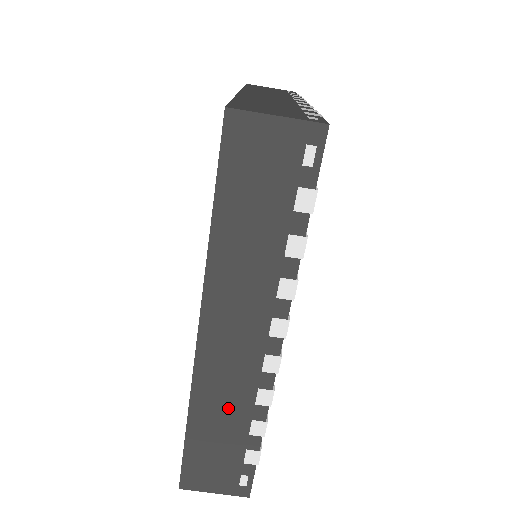
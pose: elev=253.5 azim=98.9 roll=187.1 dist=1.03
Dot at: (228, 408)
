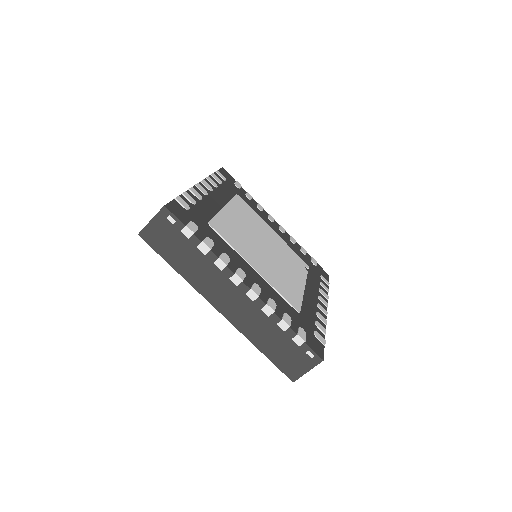
Dot at: (262, 328)
